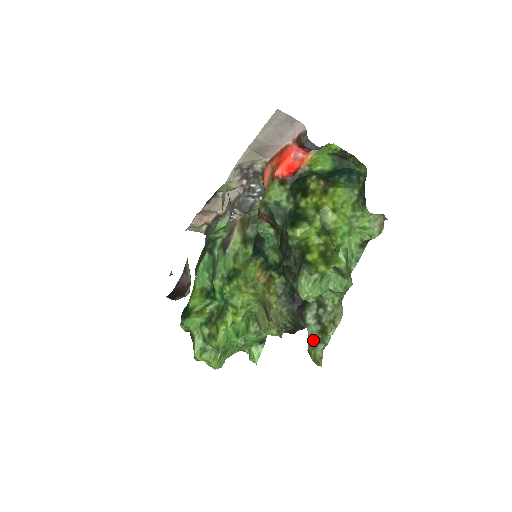
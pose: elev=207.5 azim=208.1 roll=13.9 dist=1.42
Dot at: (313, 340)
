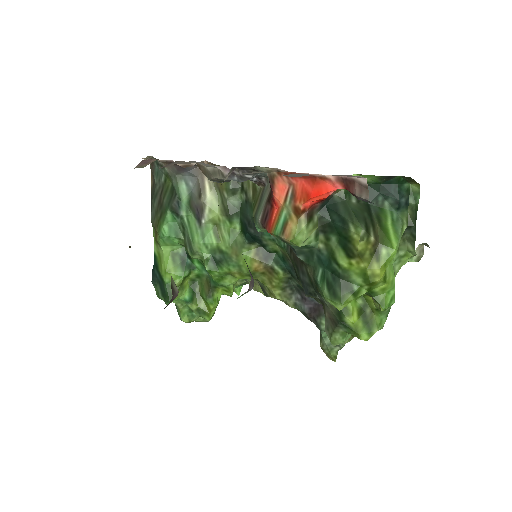
Dot at: (328, 343)
